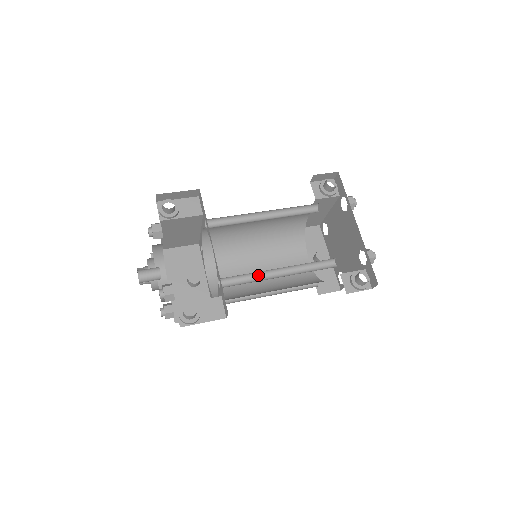
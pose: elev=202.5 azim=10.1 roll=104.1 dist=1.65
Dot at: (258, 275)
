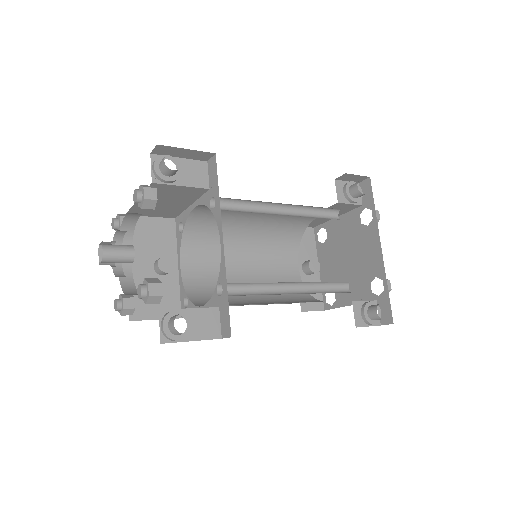
Dot at: (265, 286)
